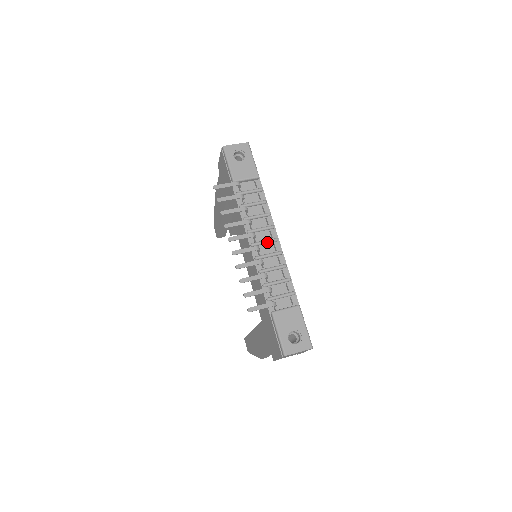
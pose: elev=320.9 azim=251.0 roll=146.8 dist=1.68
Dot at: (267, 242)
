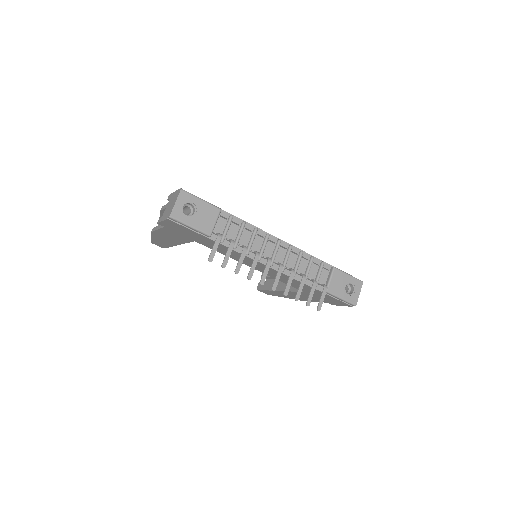
Dot at: (277, 251)
